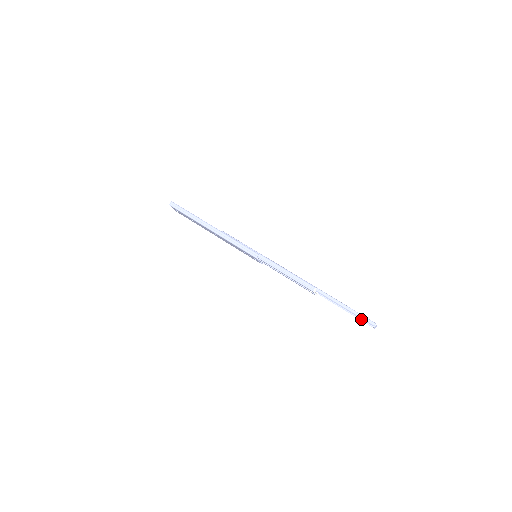
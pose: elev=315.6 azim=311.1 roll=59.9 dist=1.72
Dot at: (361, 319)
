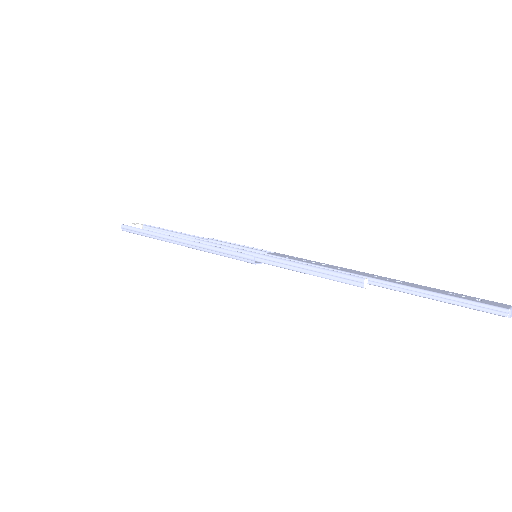
Dot at: occluded
